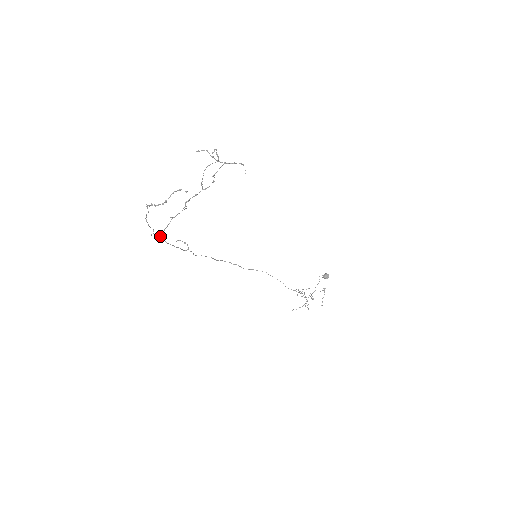
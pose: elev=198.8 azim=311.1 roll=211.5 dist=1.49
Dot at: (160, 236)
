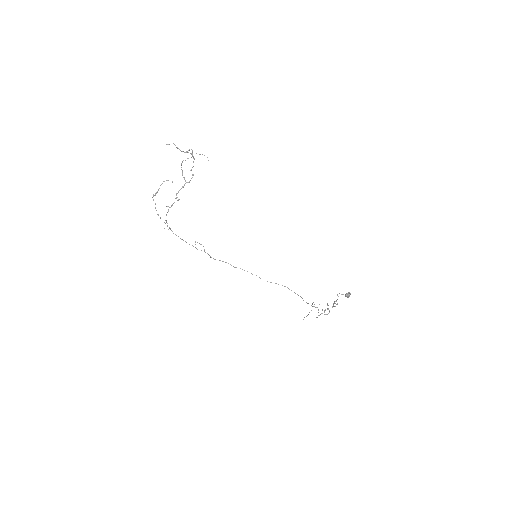
Dot at: occluded
